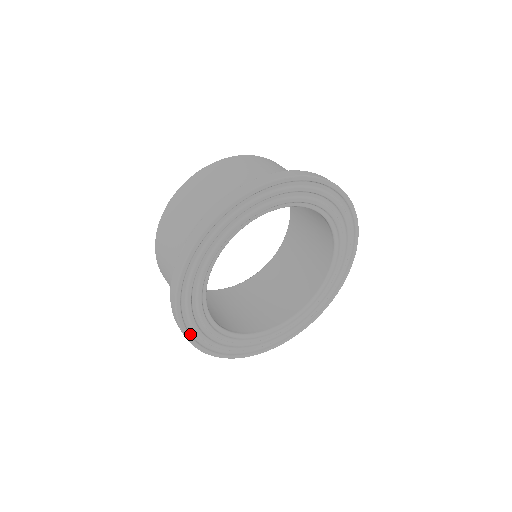
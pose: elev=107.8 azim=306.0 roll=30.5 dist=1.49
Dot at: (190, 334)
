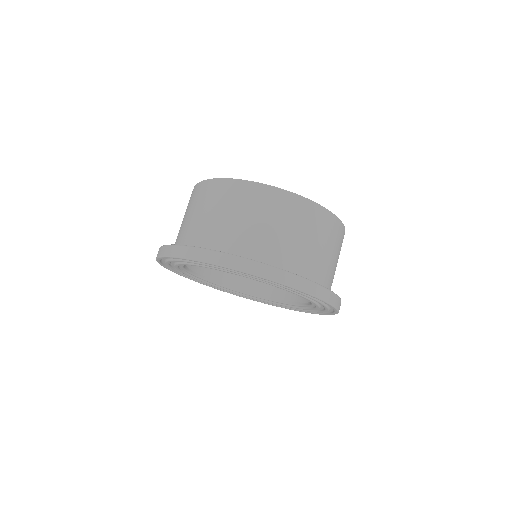
Dot at: (162, 262)
